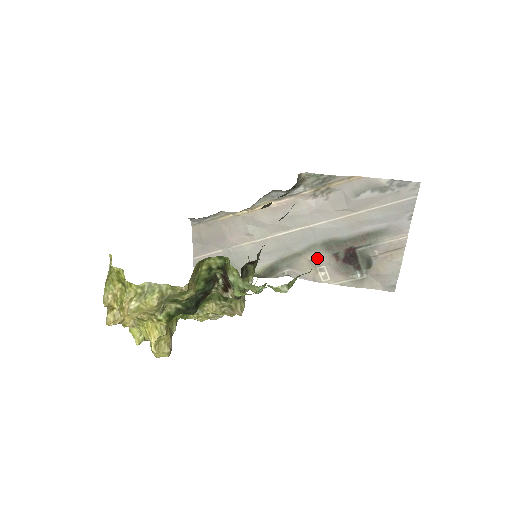
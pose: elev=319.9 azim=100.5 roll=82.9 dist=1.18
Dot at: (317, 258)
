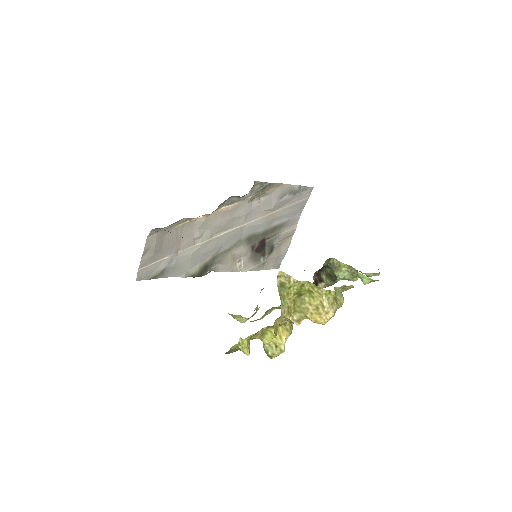
Dot at: (240, 251)
